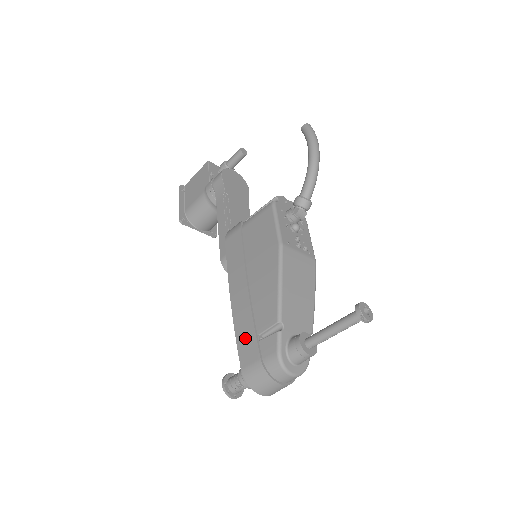
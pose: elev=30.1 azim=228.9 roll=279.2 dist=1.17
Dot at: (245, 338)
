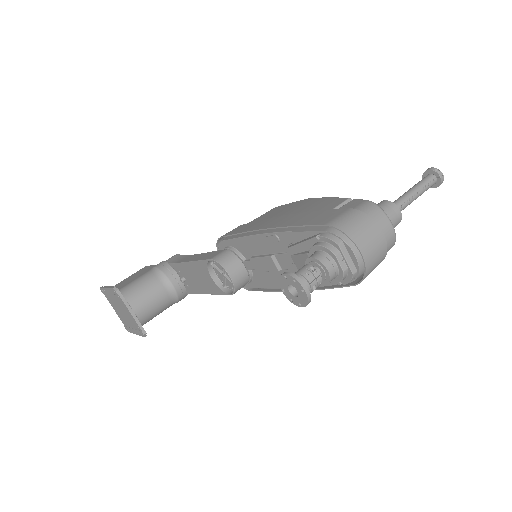
Dot at: (311, 218)
